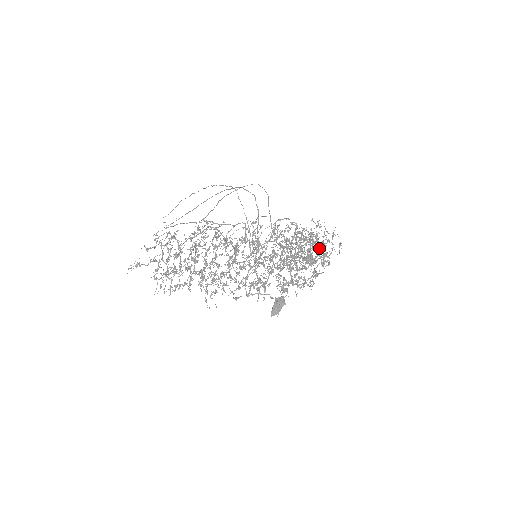
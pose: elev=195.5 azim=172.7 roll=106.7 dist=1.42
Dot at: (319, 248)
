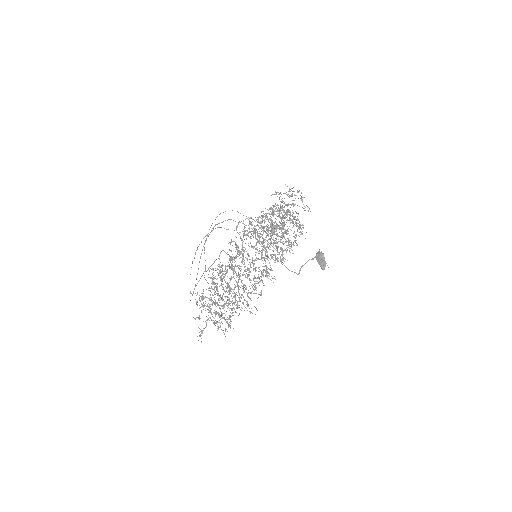
Dot at: occluded
